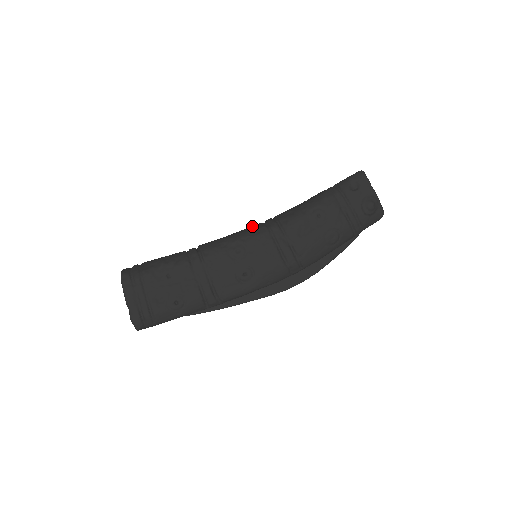
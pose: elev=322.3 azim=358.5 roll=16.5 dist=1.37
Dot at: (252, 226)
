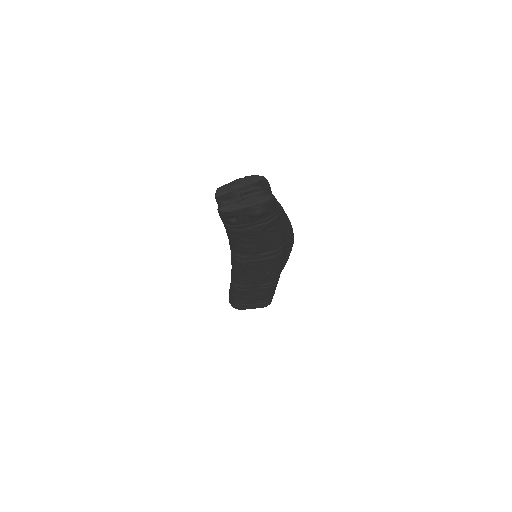
Dot at: (231, 258)
